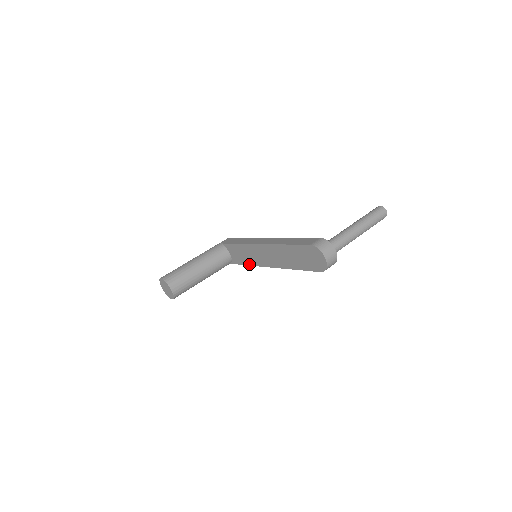
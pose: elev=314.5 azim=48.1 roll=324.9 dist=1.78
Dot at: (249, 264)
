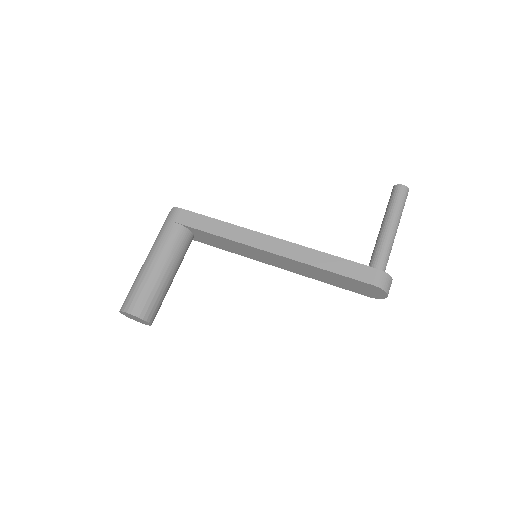
Dot at: (232, 252)
